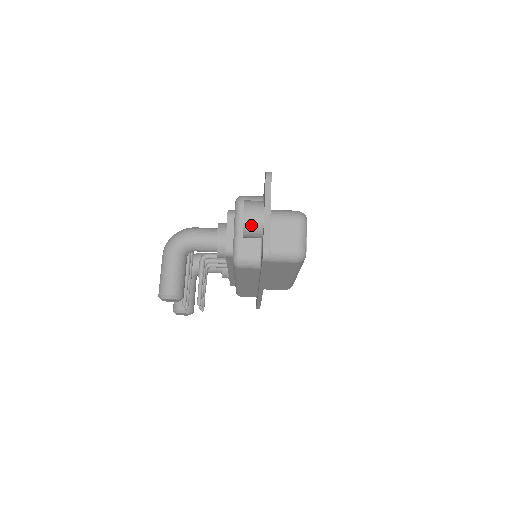
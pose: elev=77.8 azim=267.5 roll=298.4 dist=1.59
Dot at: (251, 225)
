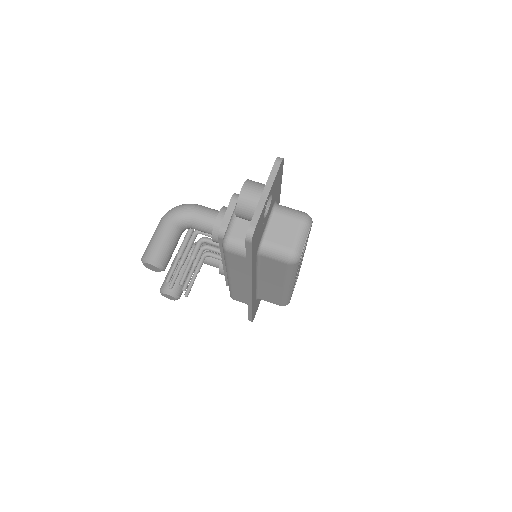
Dot at: (246, 203)
